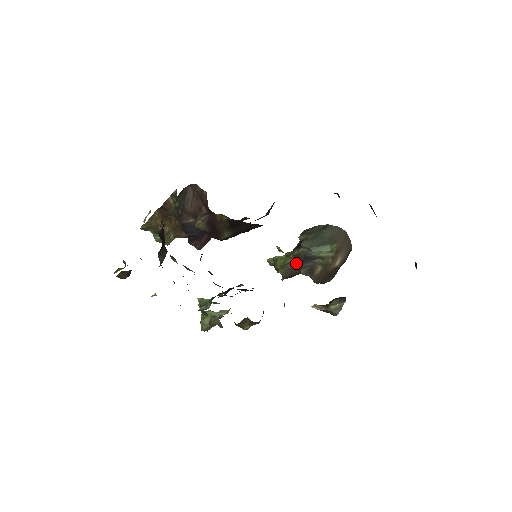
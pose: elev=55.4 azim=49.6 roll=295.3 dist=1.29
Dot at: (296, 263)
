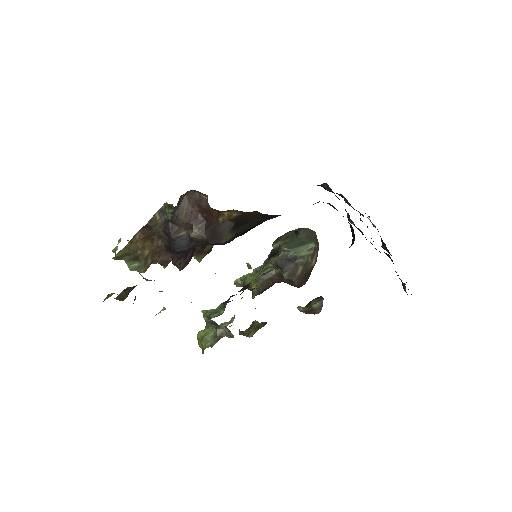
Dot at: (270, 274)
